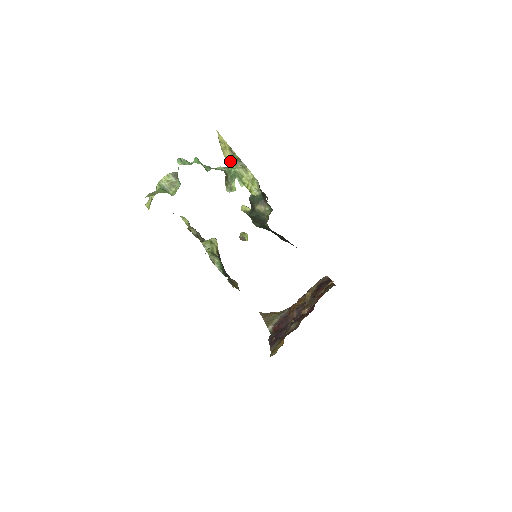
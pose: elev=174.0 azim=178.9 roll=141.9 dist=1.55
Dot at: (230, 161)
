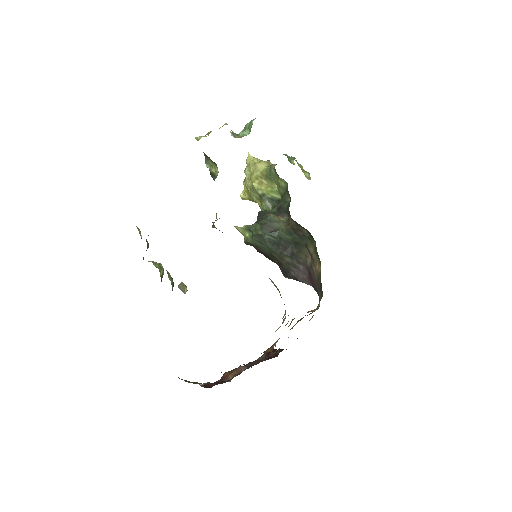
Dot at: (262, 170)
